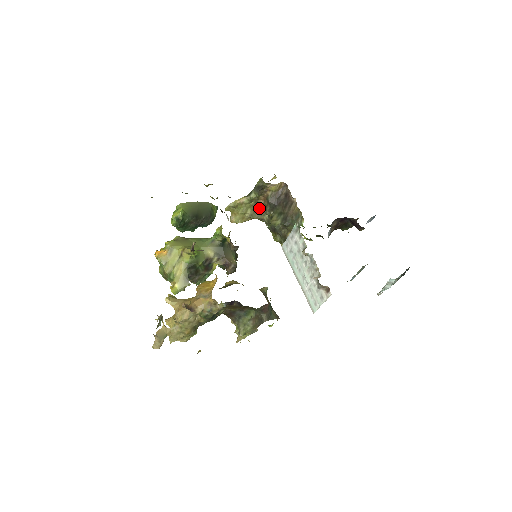
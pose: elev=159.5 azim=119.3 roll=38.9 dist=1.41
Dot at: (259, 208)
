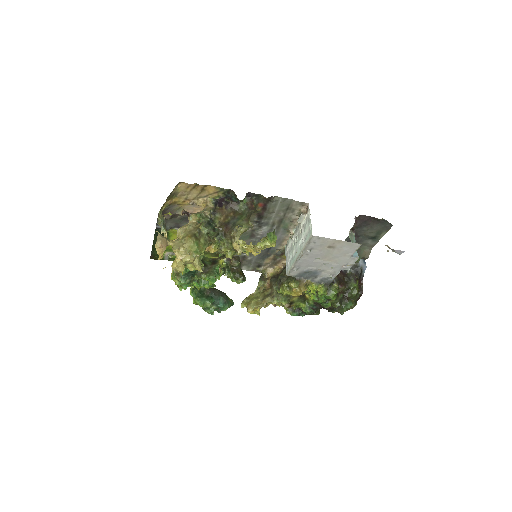
Dot at: (268, 293)
